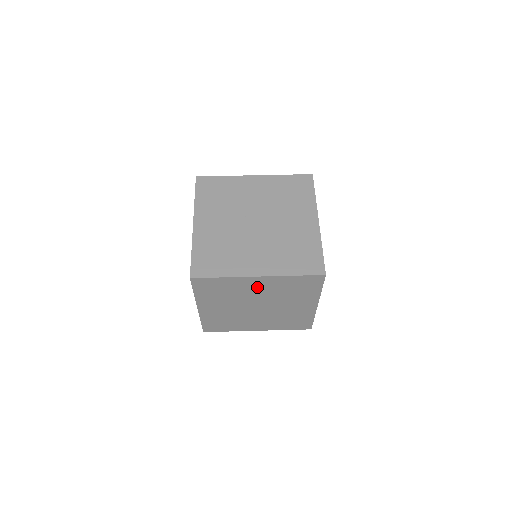
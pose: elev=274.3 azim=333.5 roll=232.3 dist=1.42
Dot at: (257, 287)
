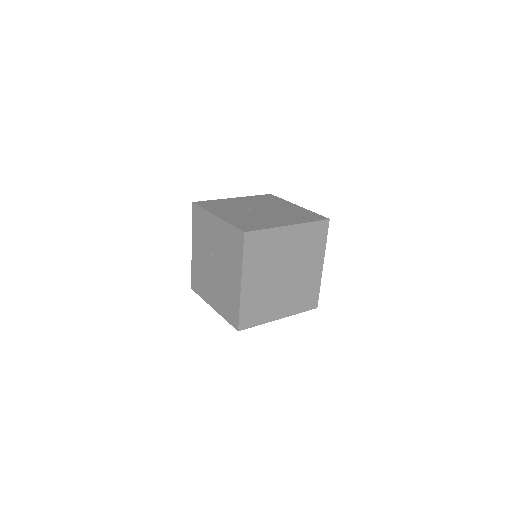
Dot at: (287, 242)
